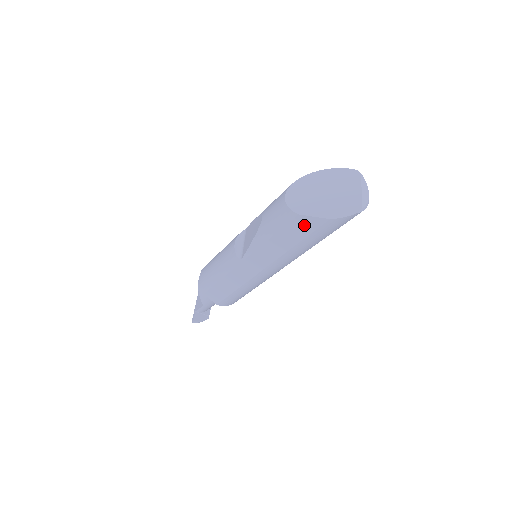
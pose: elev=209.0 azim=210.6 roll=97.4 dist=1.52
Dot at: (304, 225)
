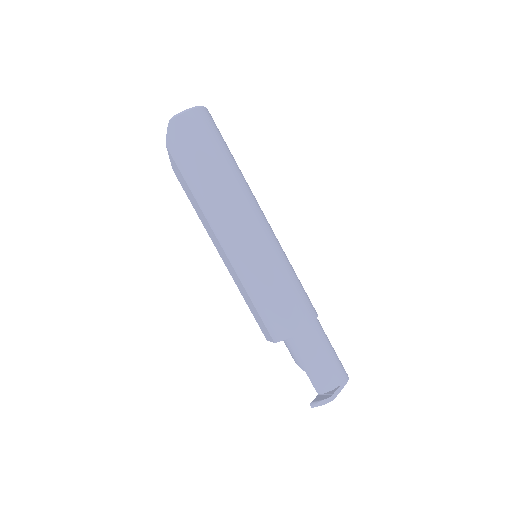
Dot at: (177, 172)
